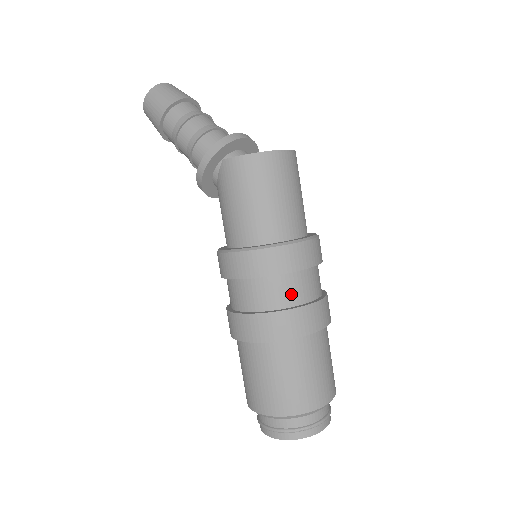
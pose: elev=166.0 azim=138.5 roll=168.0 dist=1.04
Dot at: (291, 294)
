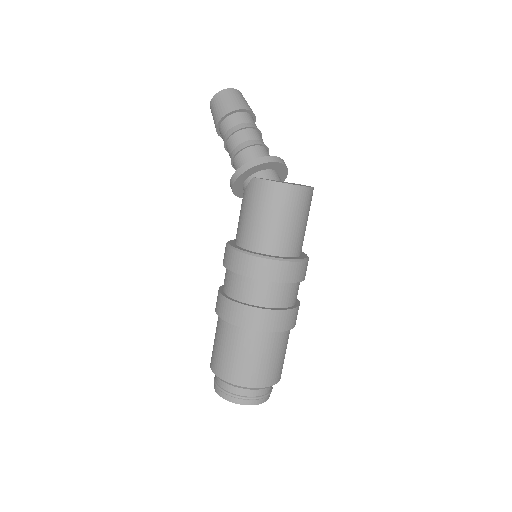
Dot at: (269, 298)
